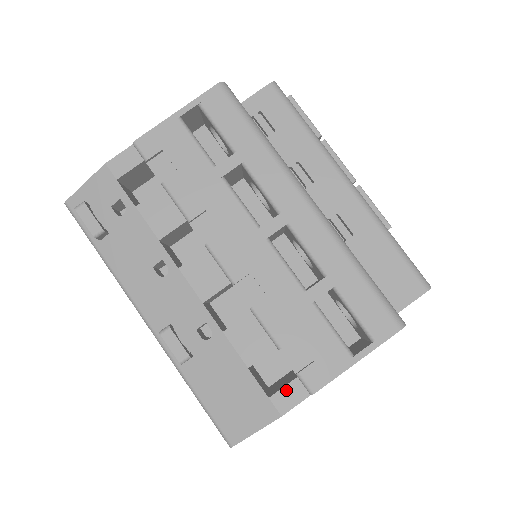
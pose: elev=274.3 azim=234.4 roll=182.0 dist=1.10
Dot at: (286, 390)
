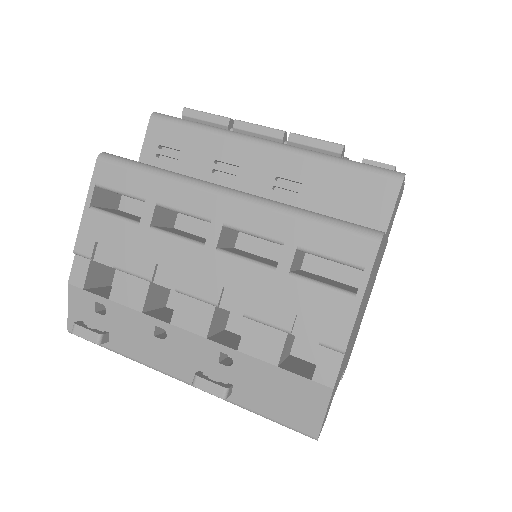
Dot at: (321, 364)
